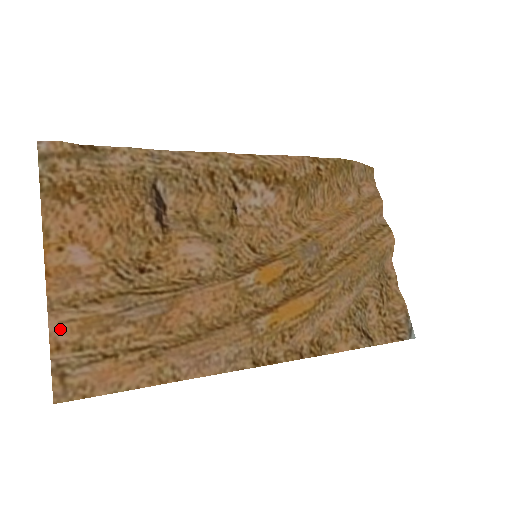
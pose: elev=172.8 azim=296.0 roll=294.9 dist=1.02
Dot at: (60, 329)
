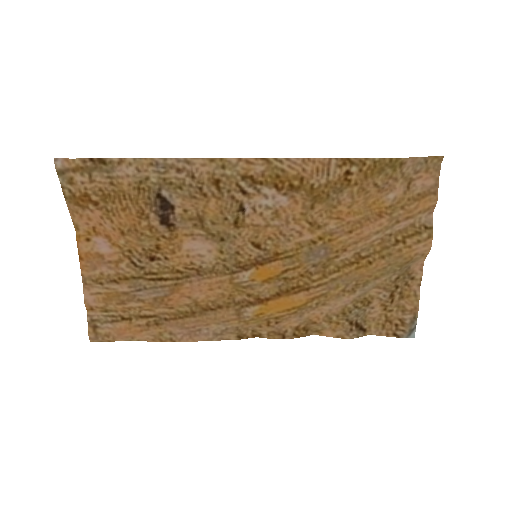
Dot at: (91, 298)
